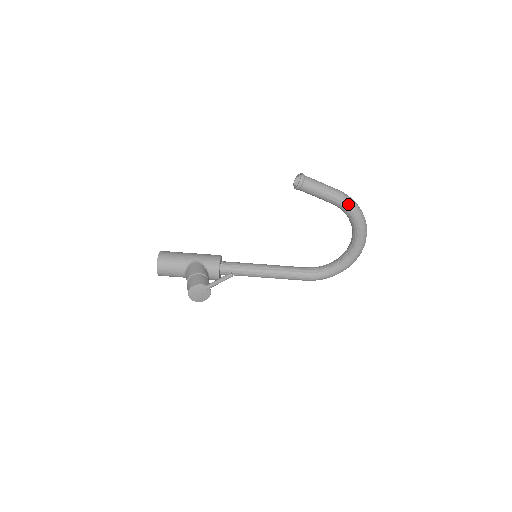
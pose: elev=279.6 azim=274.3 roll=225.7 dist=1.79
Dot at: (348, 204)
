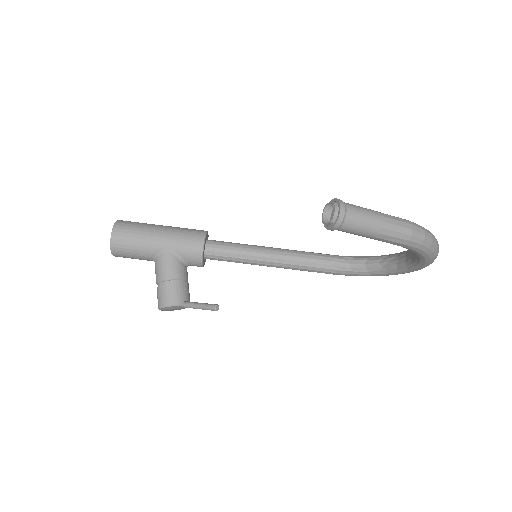
Dot at: (415, 247)
